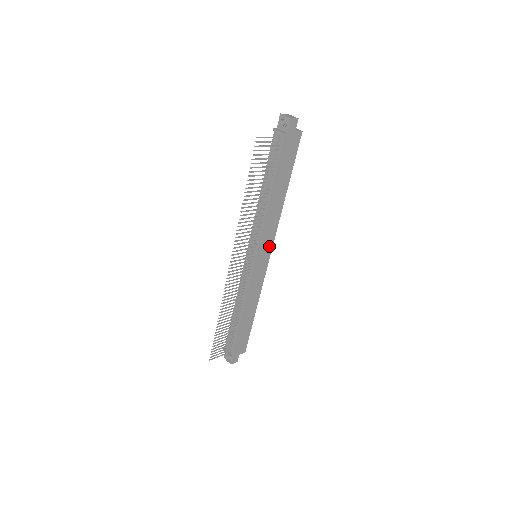
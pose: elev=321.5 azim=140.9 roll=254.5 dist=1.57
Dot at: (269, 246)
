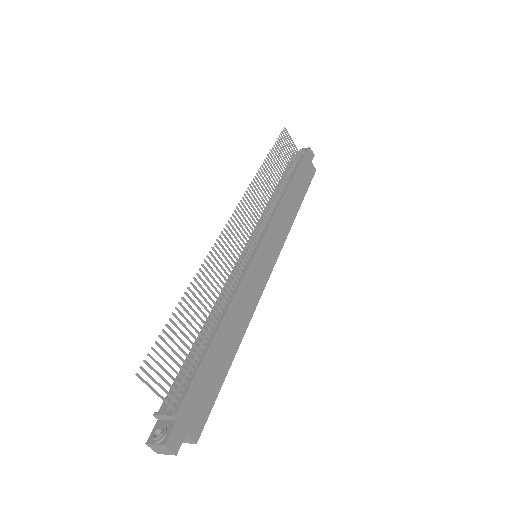
Dot at: (275, 252)
